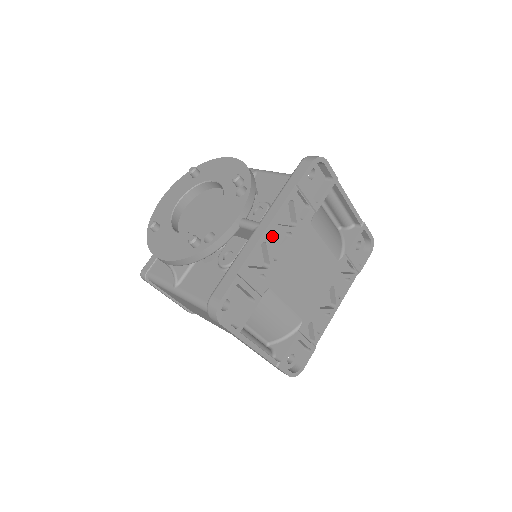
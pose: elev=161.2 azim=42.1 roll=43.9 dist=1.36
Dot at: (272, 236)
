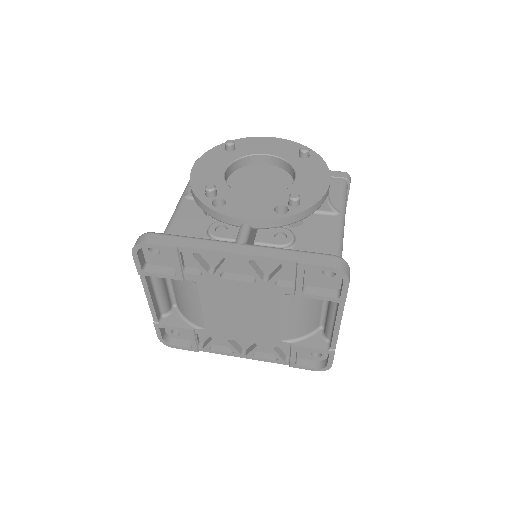
Dot at: occluded
